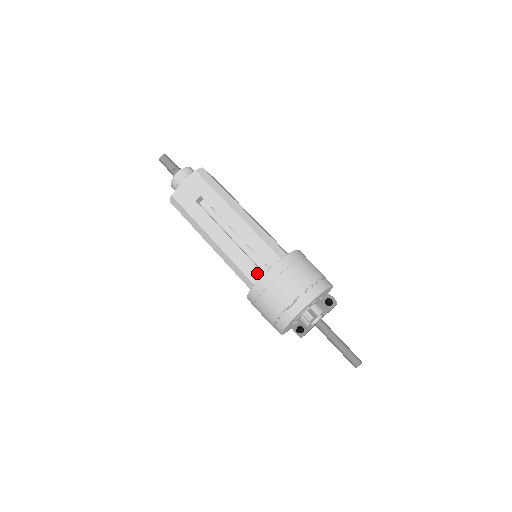
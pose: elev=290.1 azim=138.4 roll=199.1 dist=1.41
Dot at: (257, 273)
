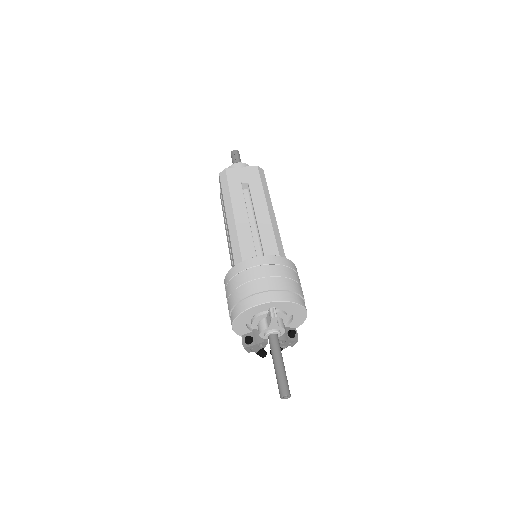
Dot at: occluded
